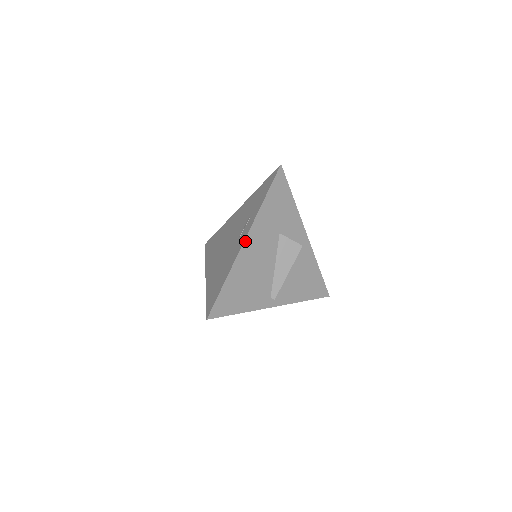
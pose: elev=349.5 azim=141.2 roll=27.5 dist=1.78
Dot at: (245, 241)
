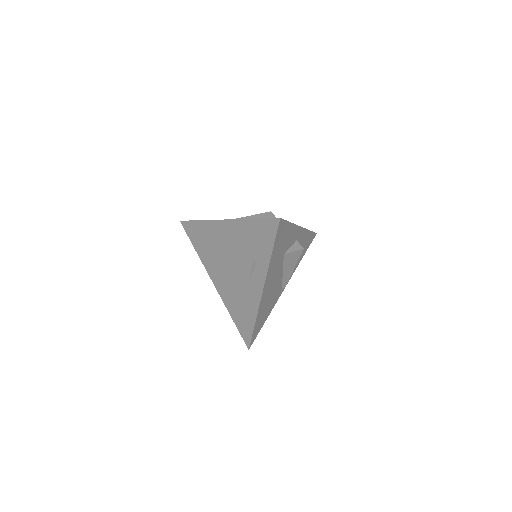
Dot at: (263, 292)
